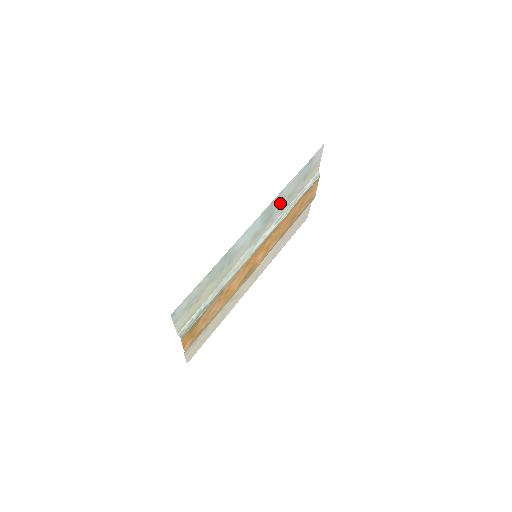
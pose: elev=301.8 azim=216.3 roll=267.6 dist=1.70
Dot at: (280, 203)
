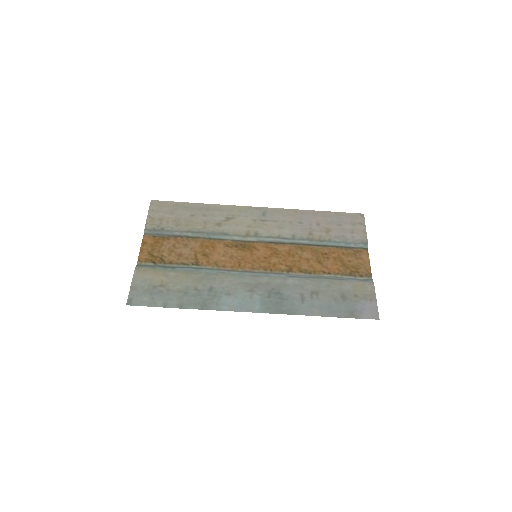
Dot at: (296, 297)
